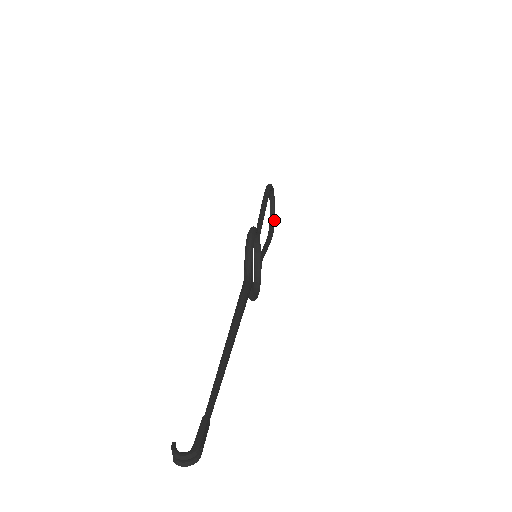
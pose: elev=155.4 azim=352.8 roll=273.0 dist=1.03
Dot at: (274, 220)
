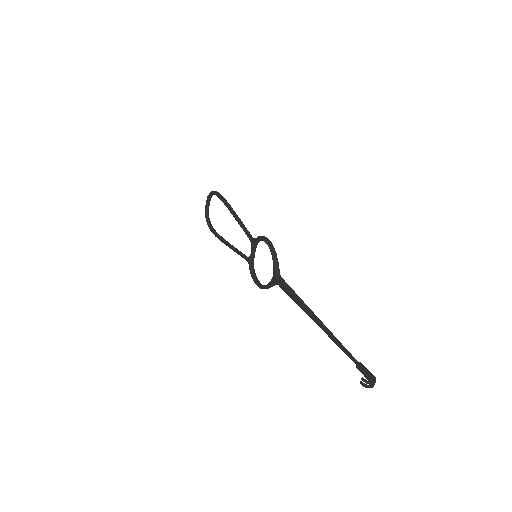
Dot at: (209, 218)
